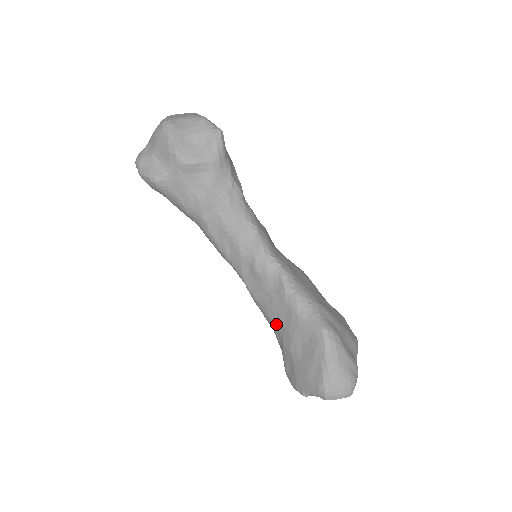
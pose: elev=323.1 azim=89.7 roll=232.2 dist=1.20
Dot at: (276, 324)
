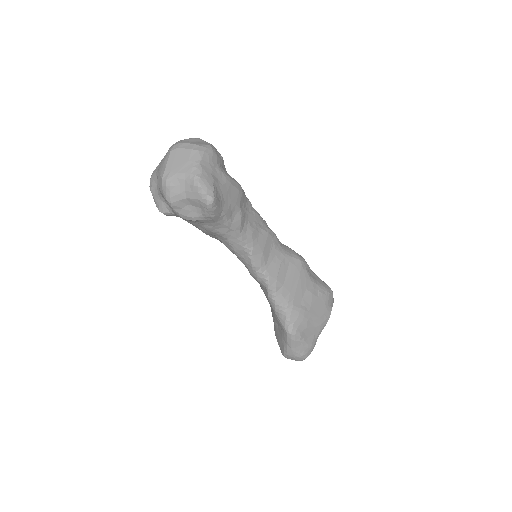
Dot at: occluded
